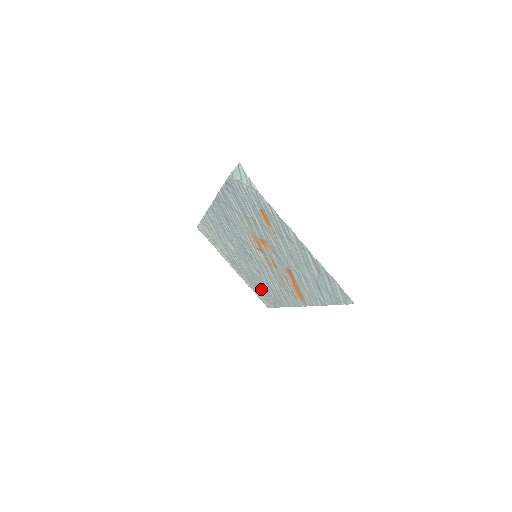
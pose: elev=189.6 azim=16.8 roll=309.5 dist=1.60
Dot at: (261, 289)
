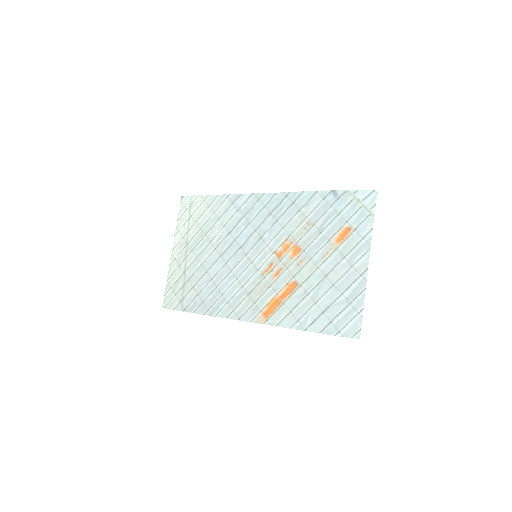
Dot at: (193, 286)
